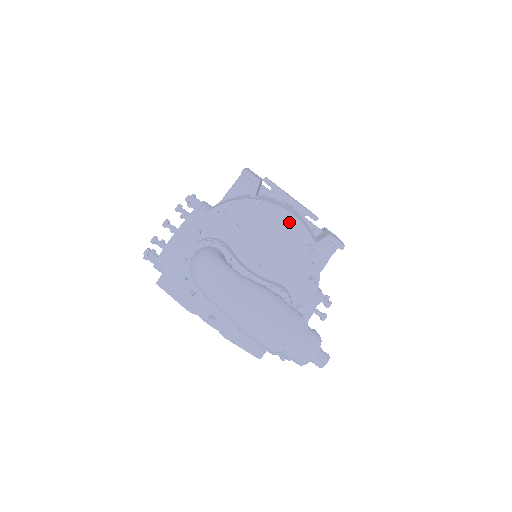
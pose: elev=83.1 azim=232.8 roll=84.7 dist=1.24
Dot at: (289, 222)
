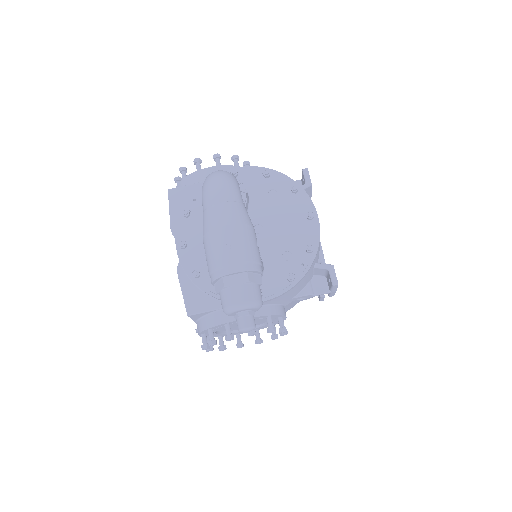
Dot at: (311, 218)
